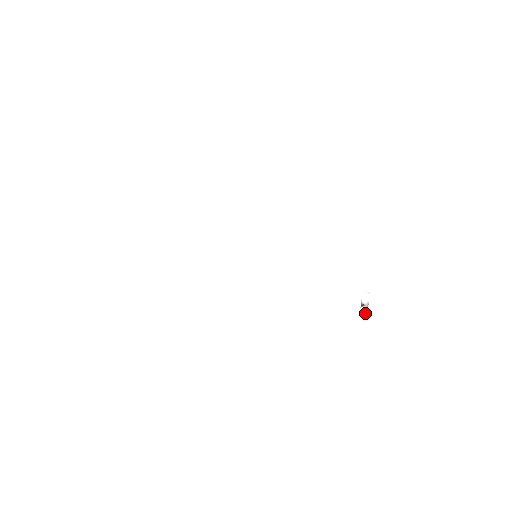
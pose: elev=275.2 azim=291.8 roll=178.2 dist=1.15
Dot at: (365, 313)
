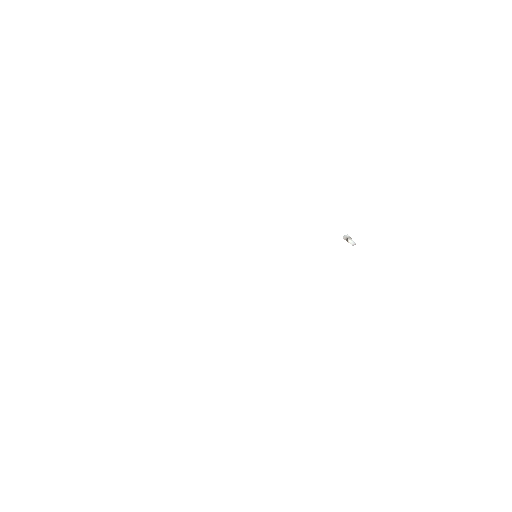
Dot at: (354, 242)
